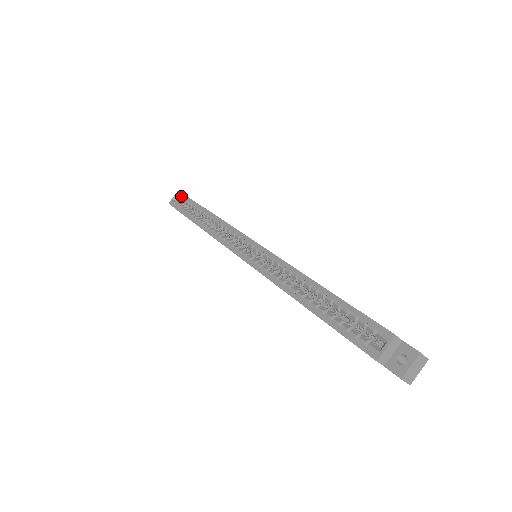
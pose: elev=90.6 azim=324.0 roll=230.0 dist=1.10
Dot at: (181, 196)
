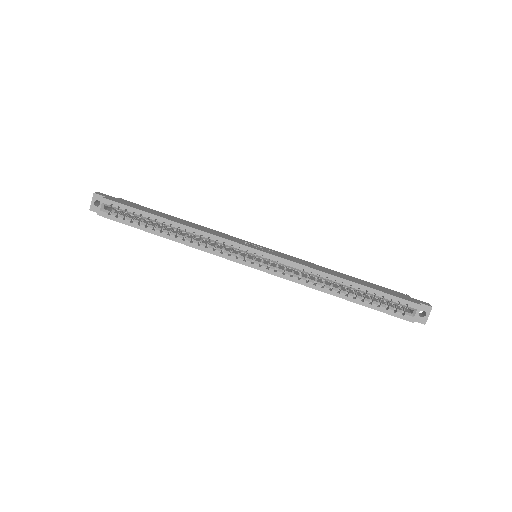
Dot at: (114, 205)
